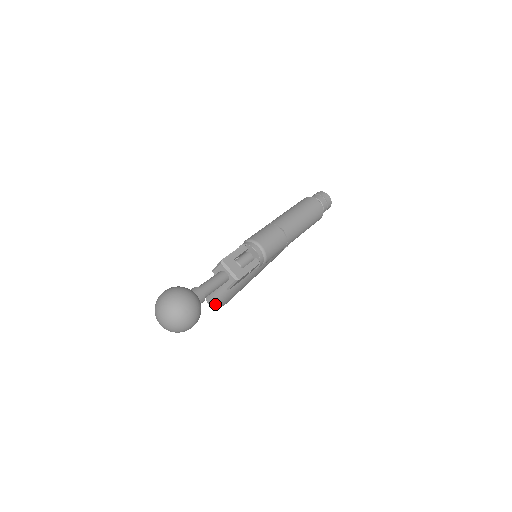
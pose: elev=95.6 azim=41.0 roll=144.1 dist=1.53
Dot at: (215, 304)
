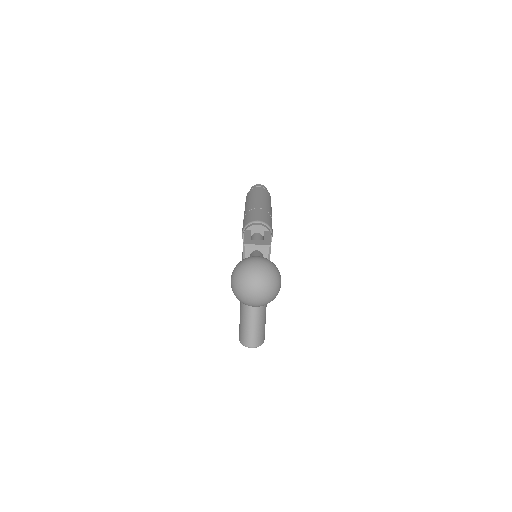
Dot at: (258, 342)
